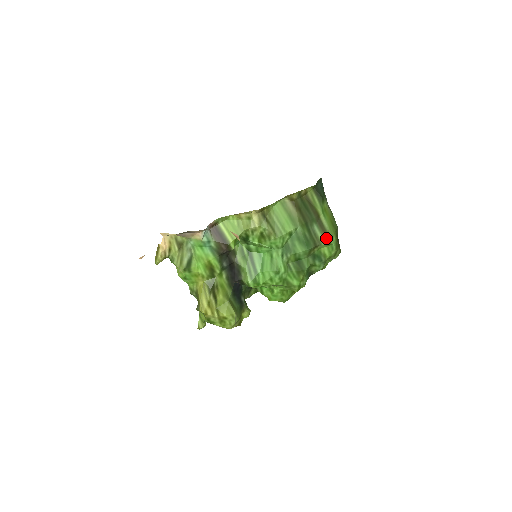
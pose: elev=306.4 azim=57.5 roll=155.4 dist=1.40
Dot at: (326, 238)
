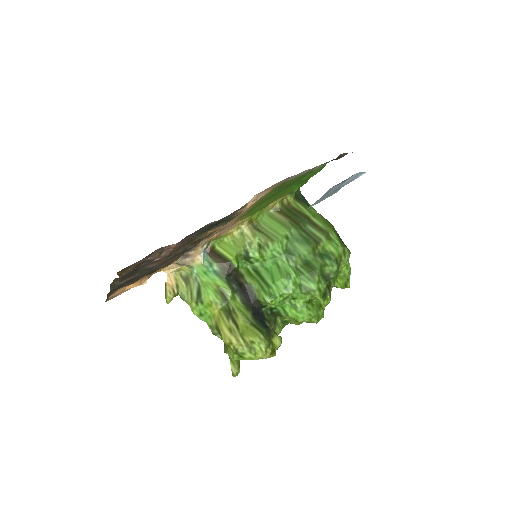
Dot at: (325, 234)
